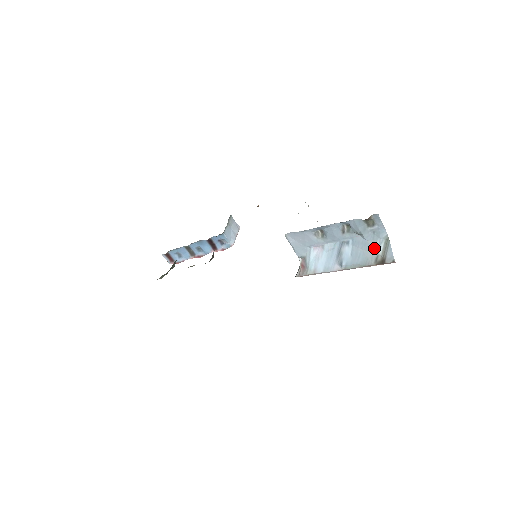
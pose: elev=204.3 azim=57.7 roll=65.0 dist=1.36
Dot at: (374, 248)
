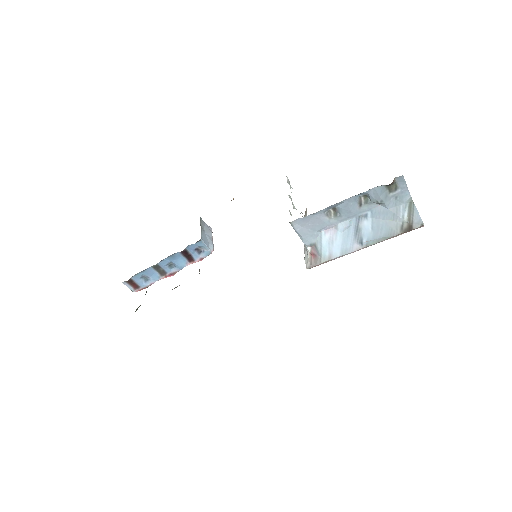
Dot at: (398, 215)
